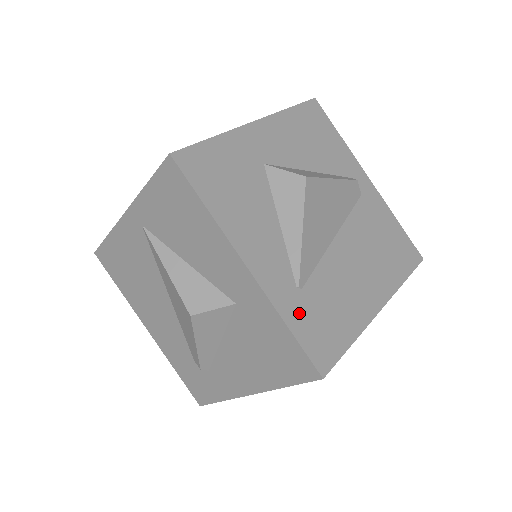
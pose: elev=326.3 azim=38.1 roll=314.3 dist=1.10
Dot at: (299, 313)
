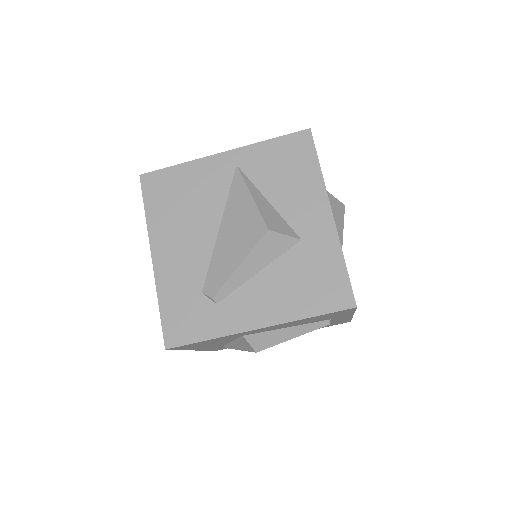
Dot at: occluded
